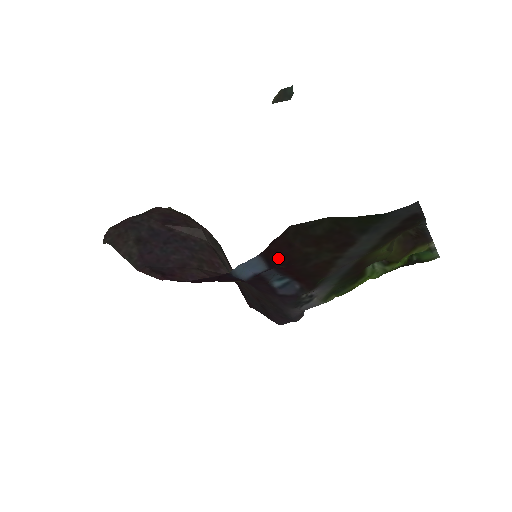
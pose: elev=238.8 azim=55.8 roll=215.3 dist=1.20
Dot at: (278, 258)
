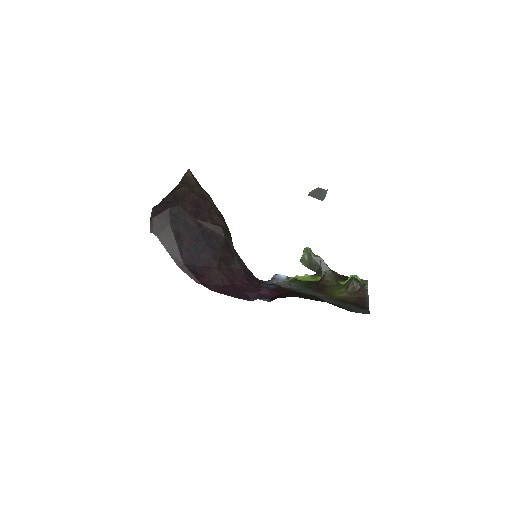
Dot at: (278, 297)
